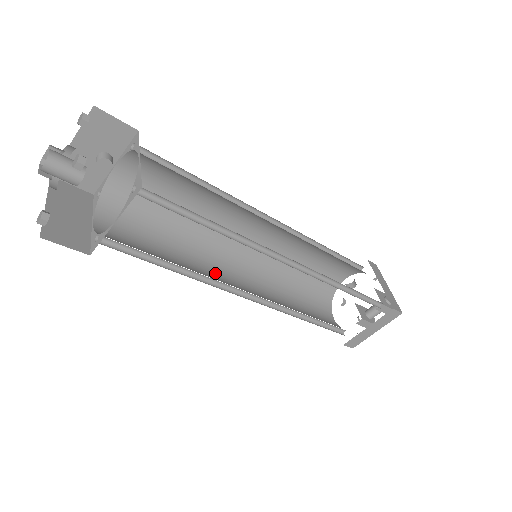
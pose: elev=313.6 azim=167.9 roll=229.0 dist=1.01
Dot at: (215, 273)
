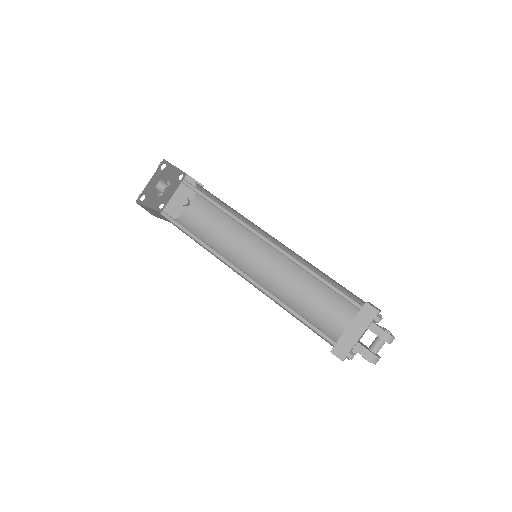
Dot at: (228, 266)
